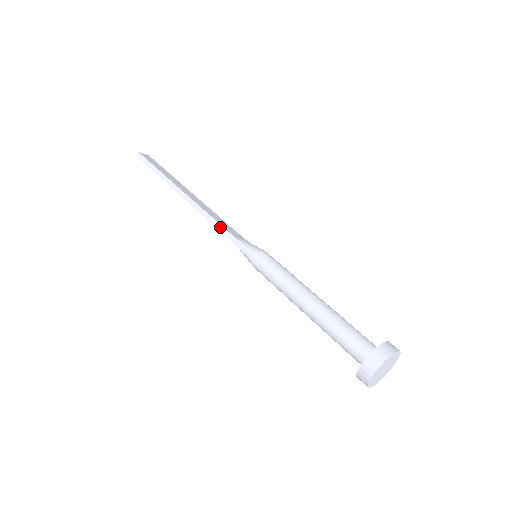
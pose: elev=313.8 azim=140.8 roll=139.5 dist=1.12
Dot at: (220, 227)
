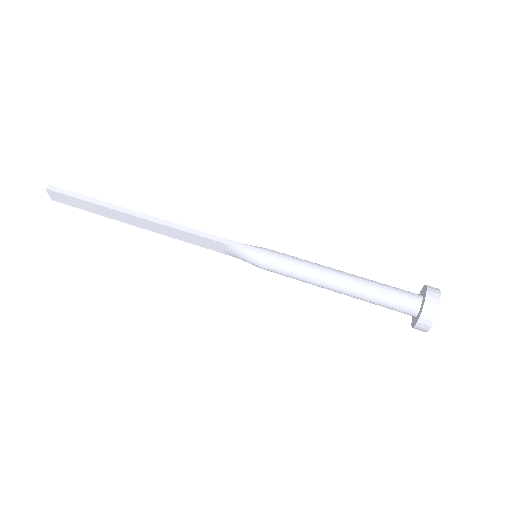
Dot at: (205, 234)
